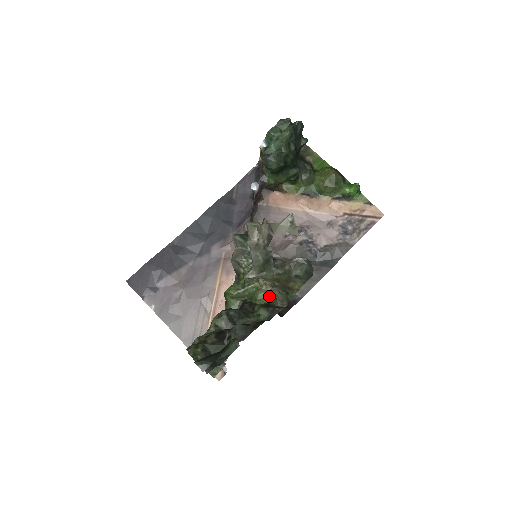
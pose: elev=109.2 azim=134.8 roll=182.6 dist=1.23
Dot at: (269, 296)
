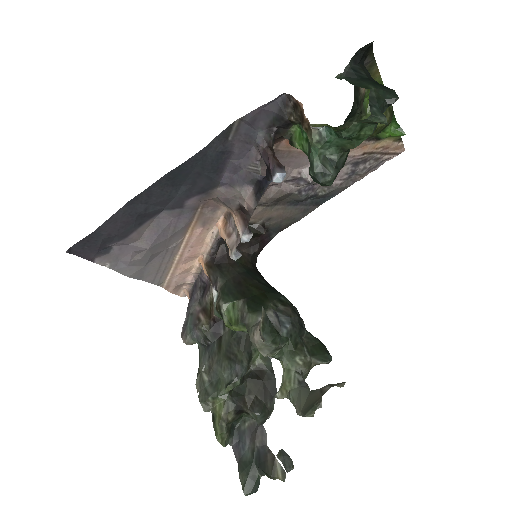
Dot at: occluded
